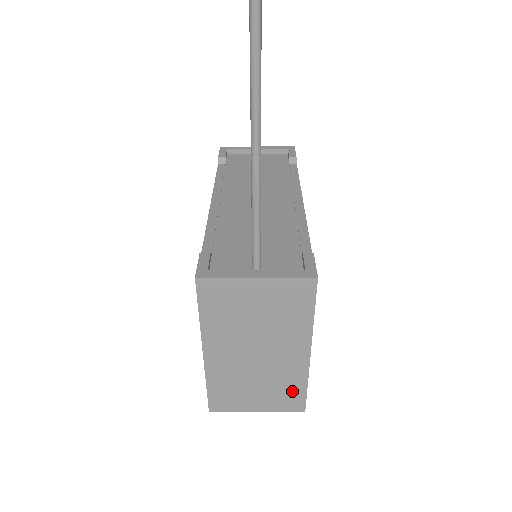
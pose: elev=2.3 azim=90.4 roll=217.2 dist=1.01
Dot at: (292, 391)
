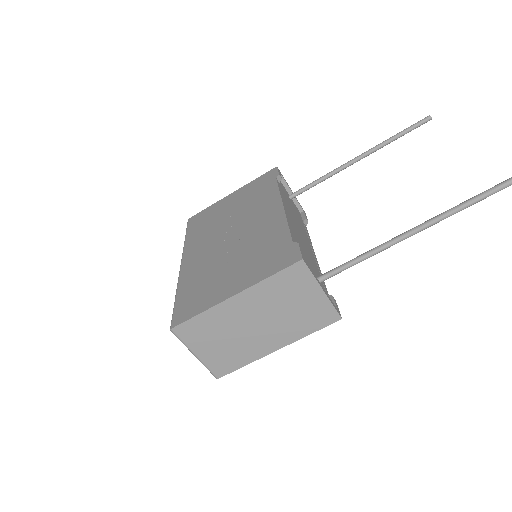
Dot at: (234, 361)
